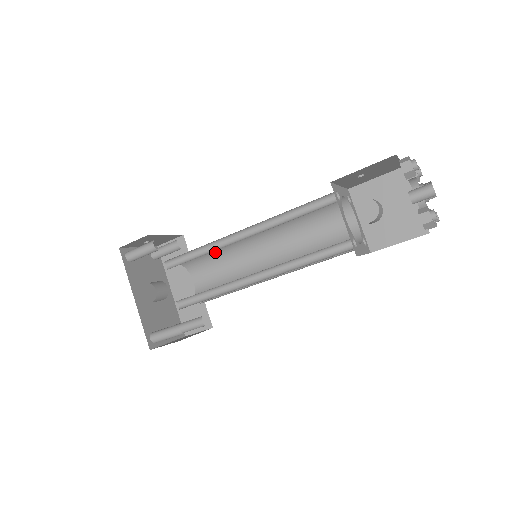
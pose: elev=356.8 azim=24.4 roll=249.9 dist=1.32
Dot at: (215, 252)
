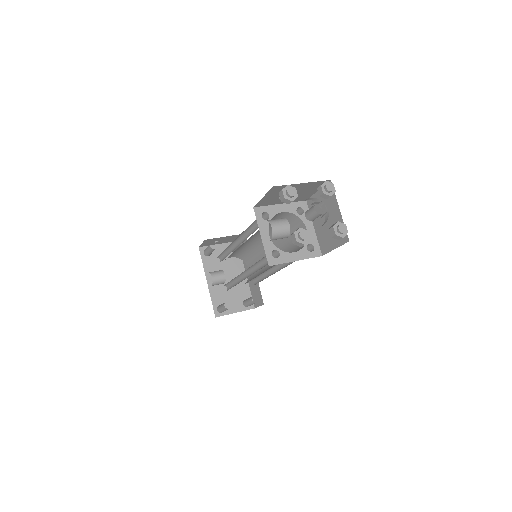
Dot at: (248, 250)
